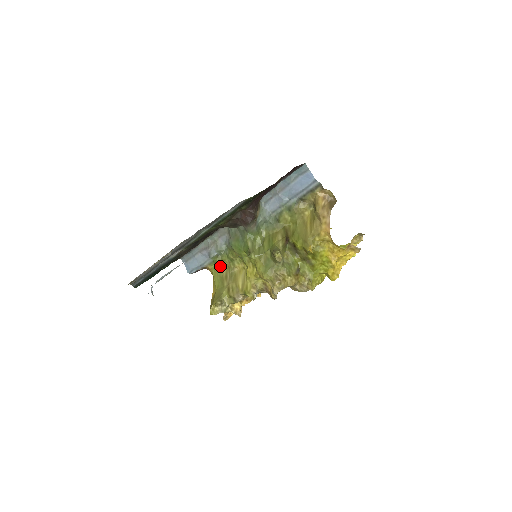
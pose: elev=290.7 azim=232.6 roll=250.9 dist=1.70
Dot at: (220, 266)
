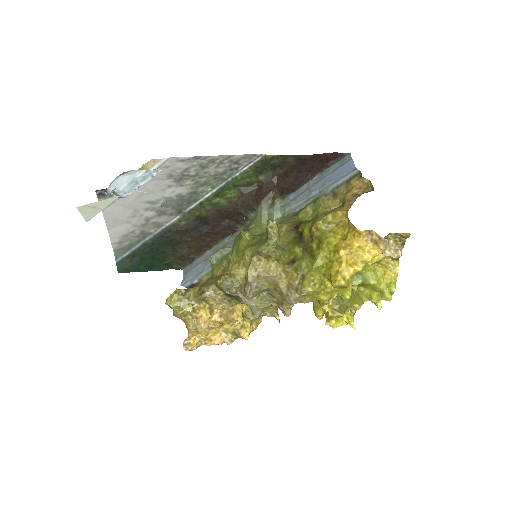
Dot at: (215, 272)
